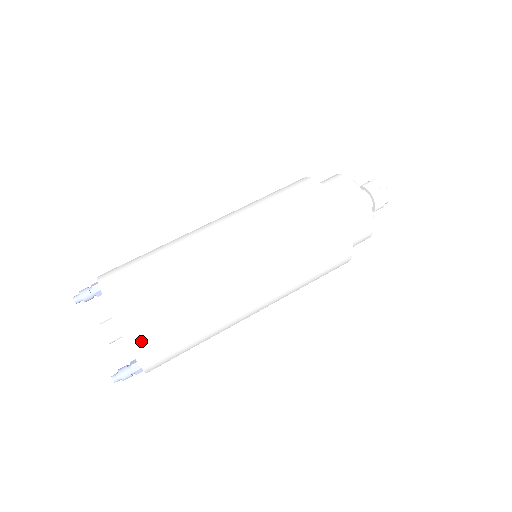
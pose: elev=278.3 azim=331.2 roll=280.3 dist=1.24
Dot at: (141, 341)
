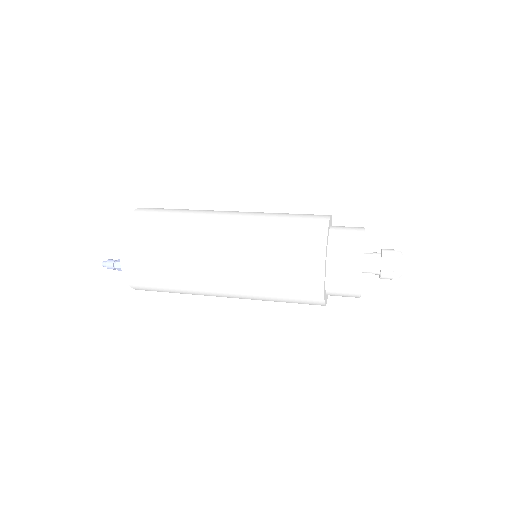
Dot at: (133, 226)
